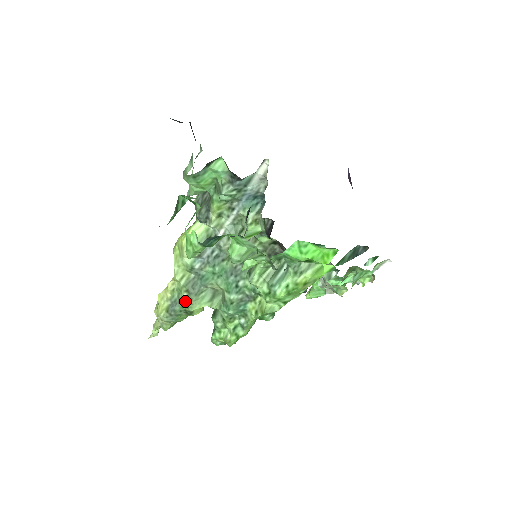
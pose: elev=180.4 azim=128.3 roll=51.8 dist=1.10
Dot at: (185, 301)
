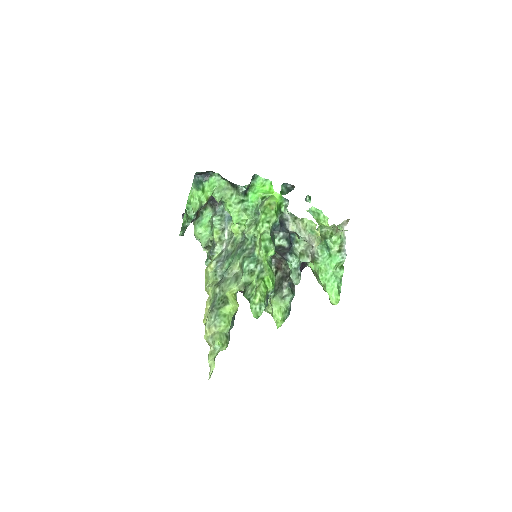
Dot at: (219, 294)
